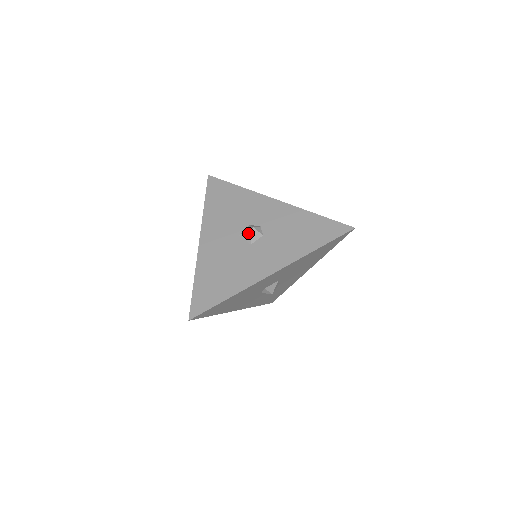
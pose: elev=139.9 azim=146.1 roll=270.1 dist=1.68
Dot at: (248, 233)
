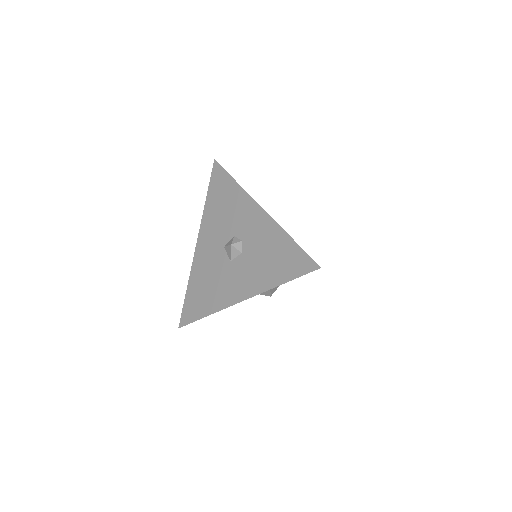
Dot at: (228, 249)
